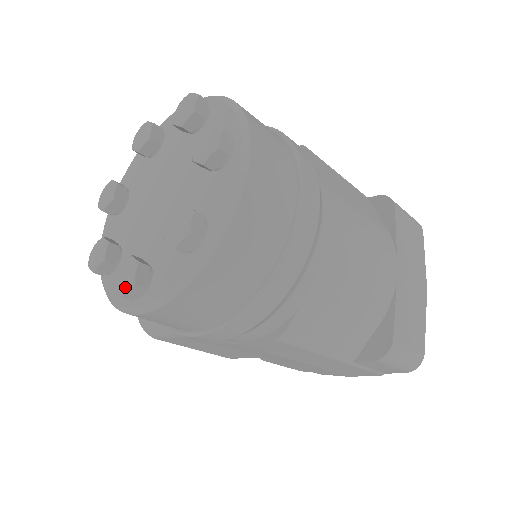
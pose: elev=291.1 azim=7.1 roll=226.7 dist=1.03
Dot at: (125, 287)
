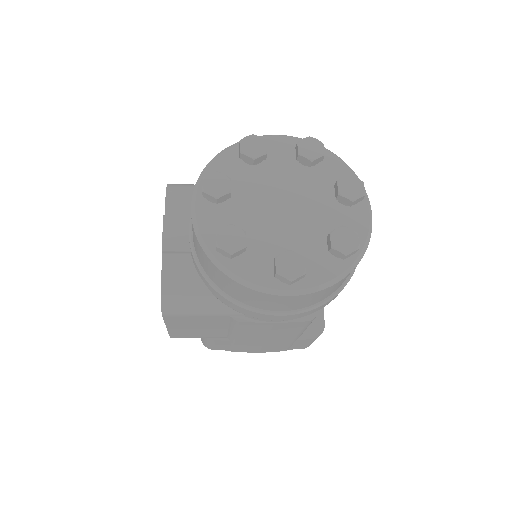
Dot at: (296, 275)
